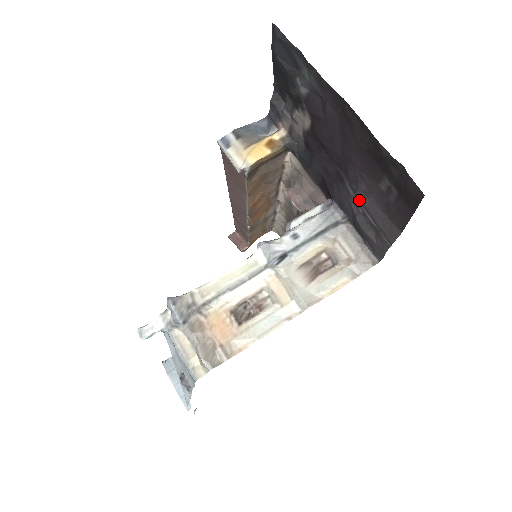
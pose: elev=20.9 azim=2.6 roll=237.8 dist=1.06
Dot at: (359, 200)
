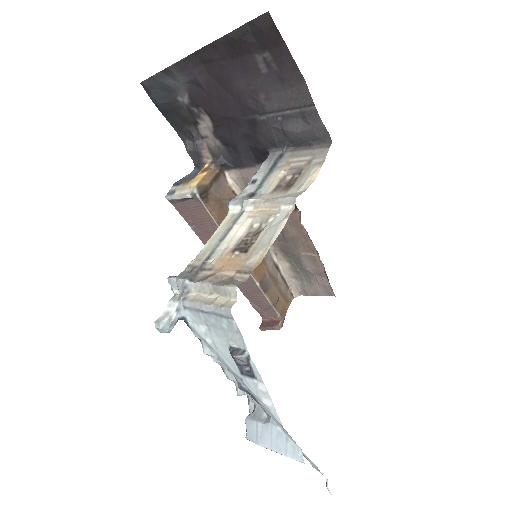
Dot at: (271, 113)
